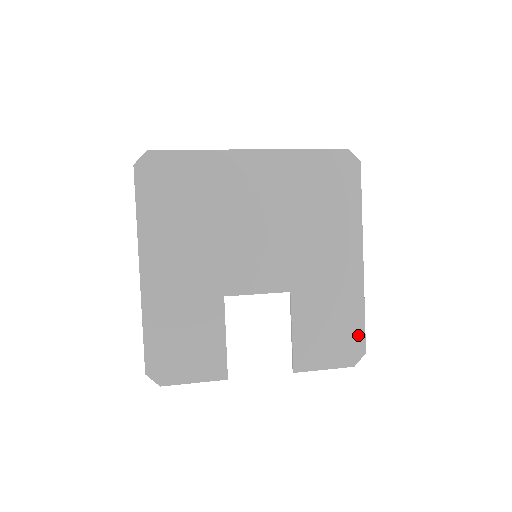
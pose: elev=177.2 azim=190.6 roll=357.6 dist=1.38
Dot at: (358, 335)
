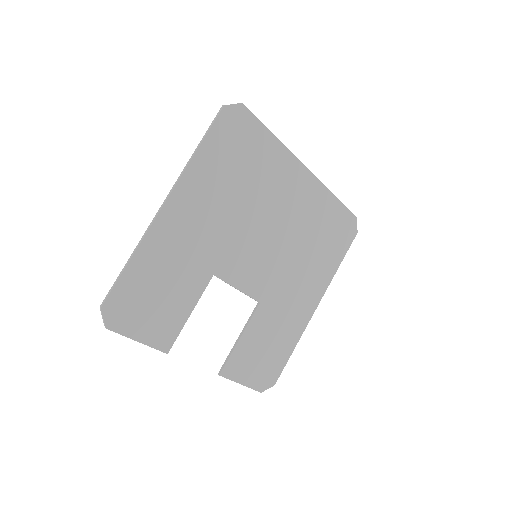
Dot at: (279, 367)
